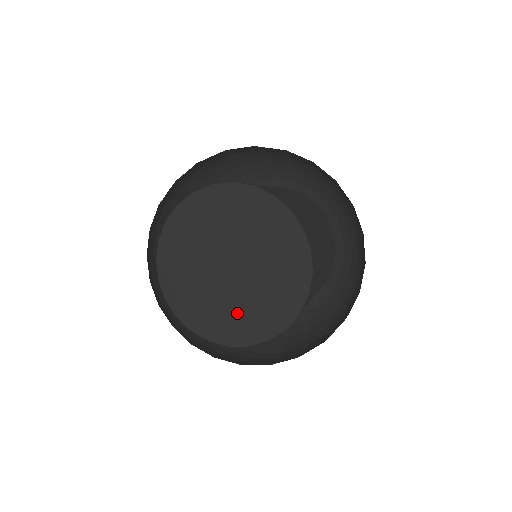
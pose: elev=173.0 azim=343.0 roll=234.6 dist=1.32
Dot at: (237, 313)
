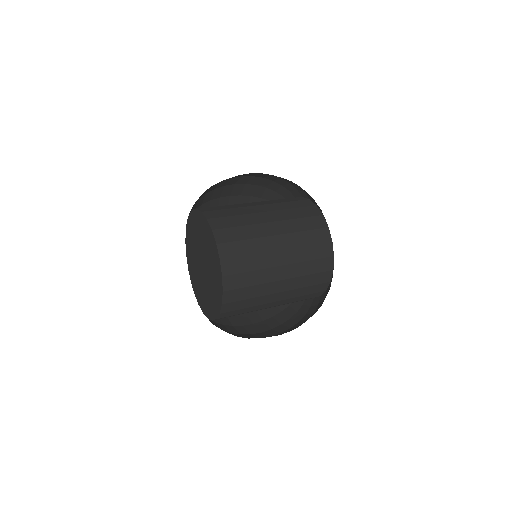
Dot at: (207, 297)
